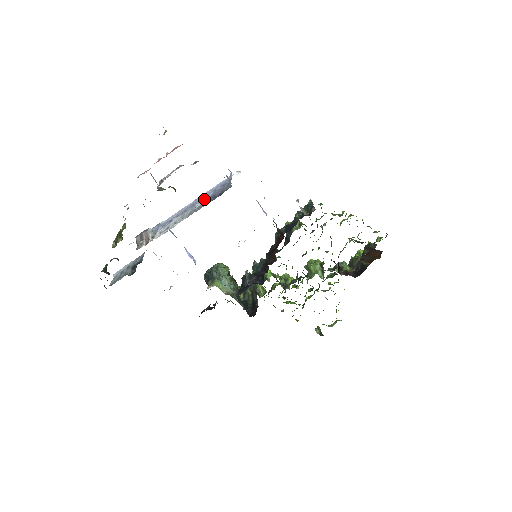
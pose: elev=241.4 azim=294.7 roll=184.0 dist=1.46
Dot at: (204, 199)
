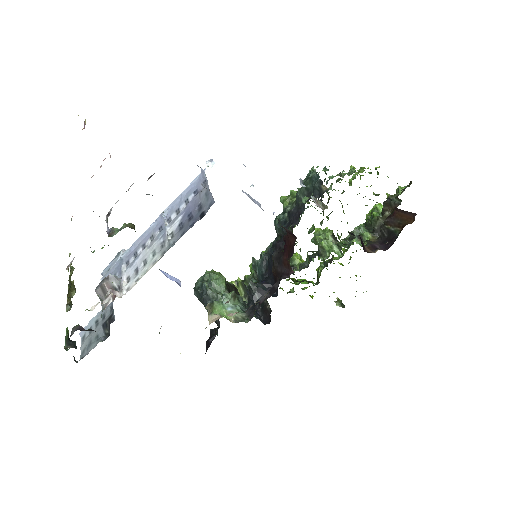
Dot at: (175, 218)
